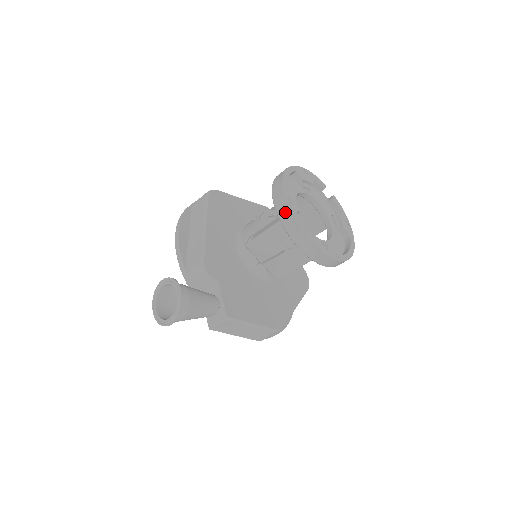
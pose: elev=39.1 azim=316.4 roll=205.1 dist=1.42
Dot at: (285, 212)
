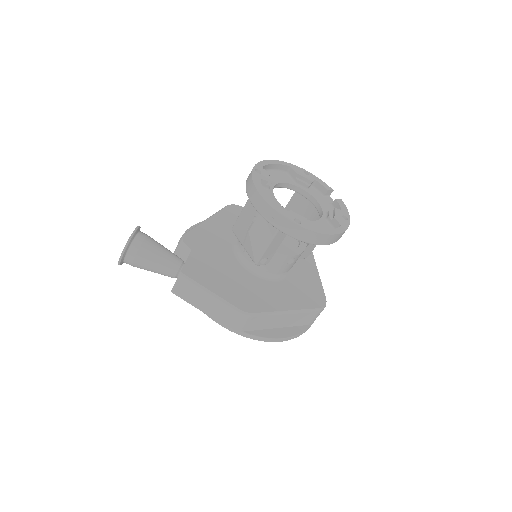
Dot at: (249, 178)
